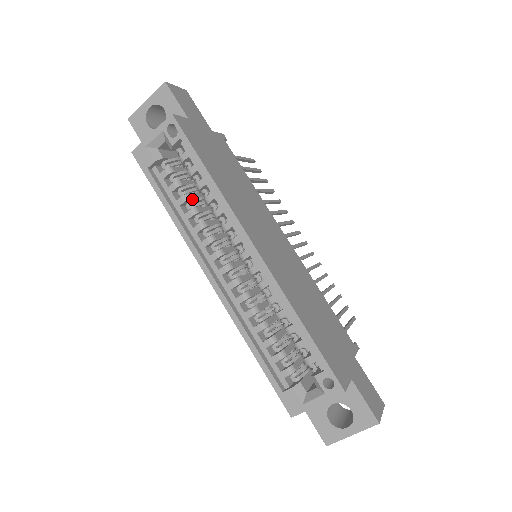
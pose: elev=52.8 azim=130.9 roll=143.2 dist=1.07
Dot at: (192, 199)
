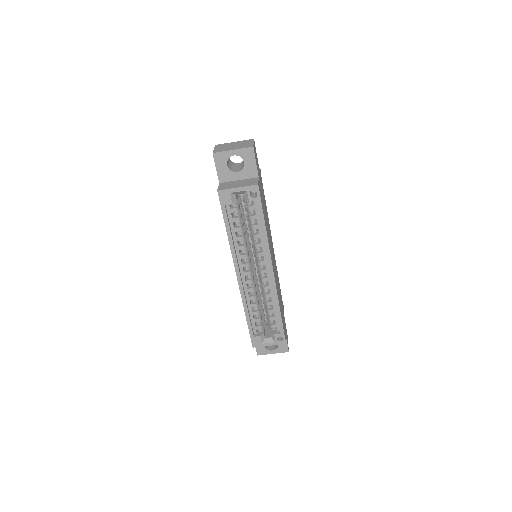
Dot at: (242, 228)
